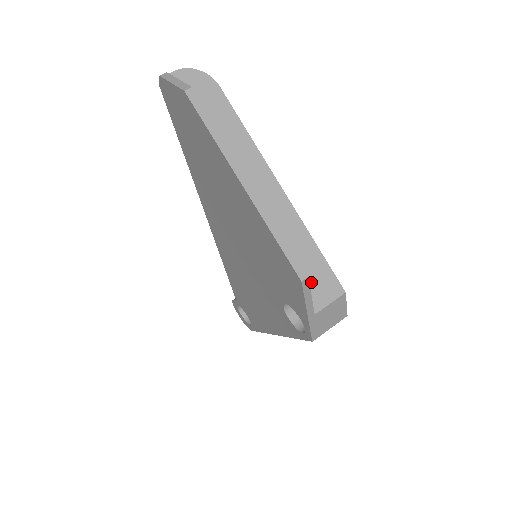
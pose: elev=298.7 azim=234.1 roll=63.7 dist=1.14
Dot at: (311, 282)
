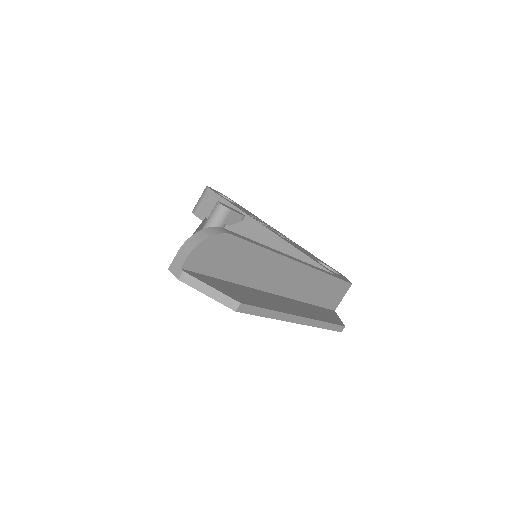
Dot at: (331, 298)
